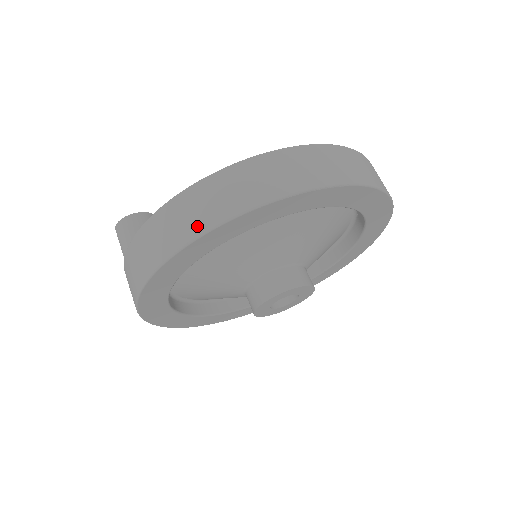
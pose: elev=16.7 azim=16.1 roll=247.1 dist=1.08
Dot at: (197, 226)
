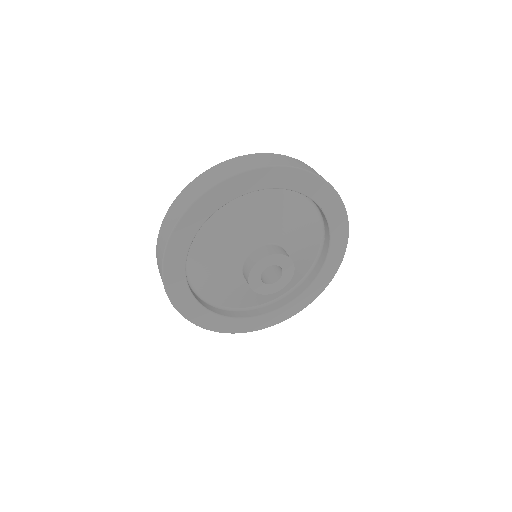
Dot at: occluded
